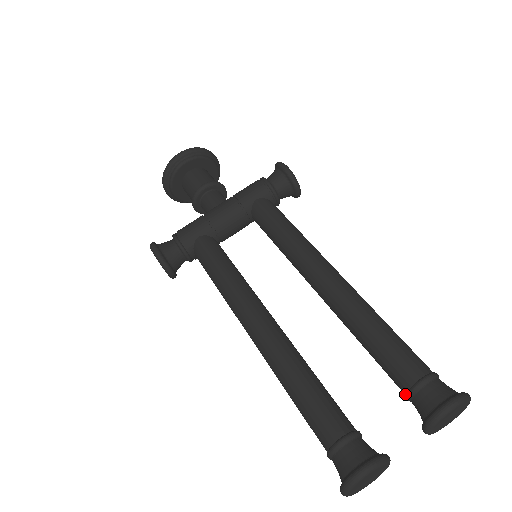
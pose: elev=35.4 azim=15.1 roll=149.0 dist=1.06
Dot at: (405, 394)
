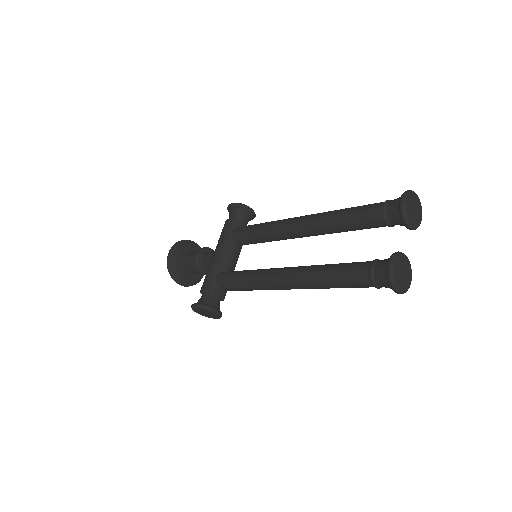
Dot at: (385, 225)
